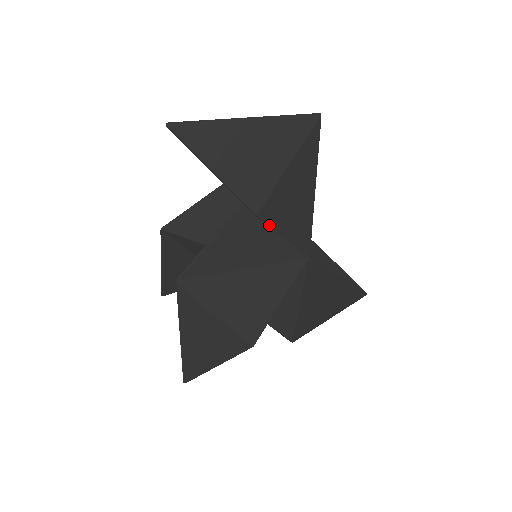
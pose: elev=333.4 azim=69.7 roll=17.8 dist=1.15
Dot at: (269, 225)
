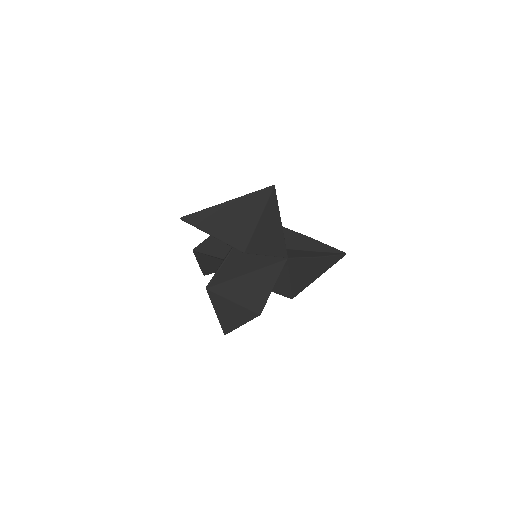
Dot at: occluded
